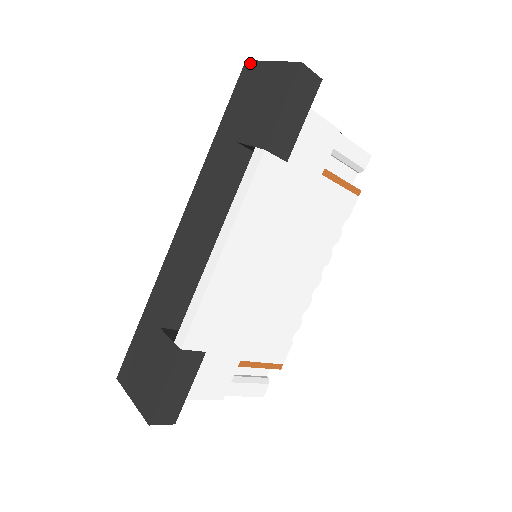
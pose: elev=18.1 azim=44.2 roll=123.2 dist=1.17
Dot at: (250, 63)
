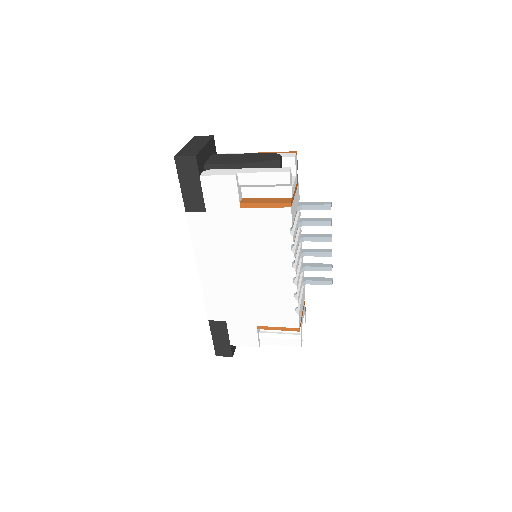
Dot at: occluded
